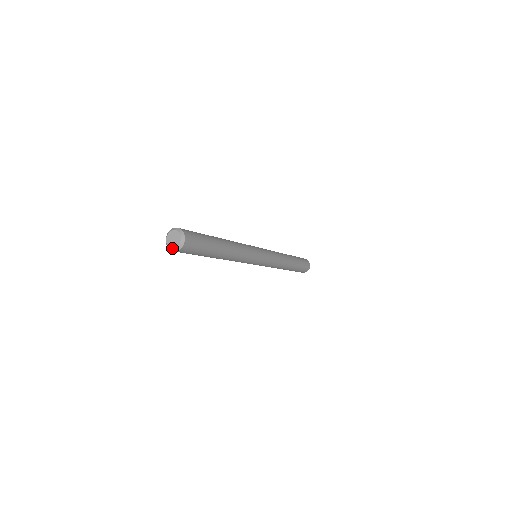
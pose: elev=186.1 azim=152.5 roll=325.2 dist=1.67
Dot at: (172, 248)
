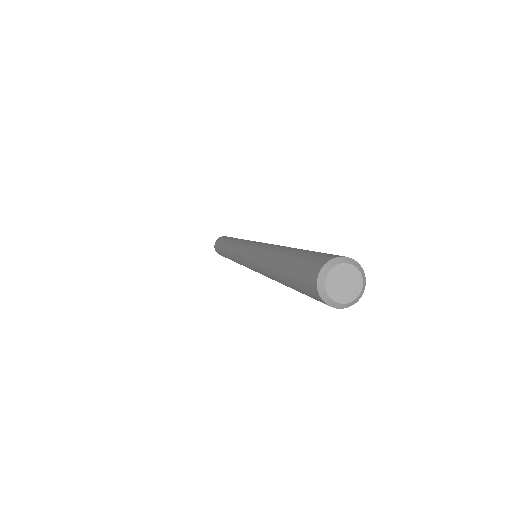
Dot at: (330, 297)
